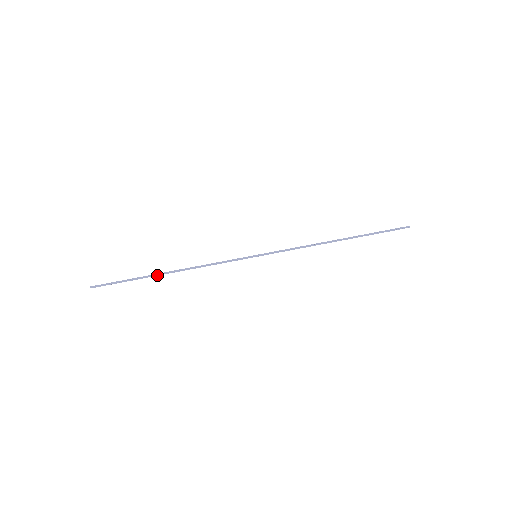
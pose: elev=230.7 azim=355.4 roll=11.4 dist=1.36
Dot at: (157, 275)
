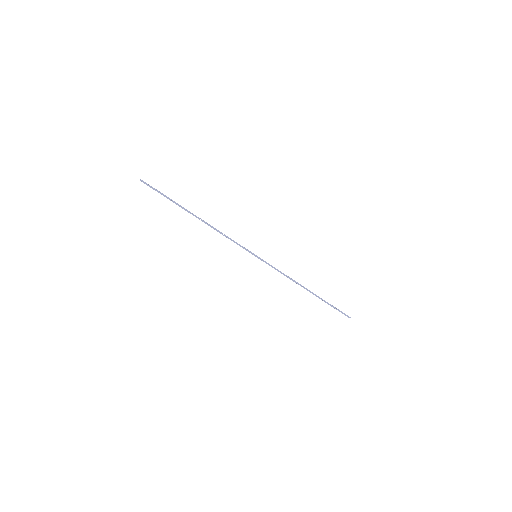
Dot at: (189, 212)
